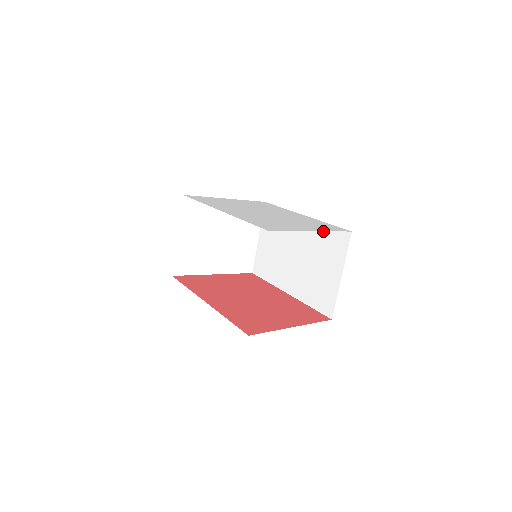
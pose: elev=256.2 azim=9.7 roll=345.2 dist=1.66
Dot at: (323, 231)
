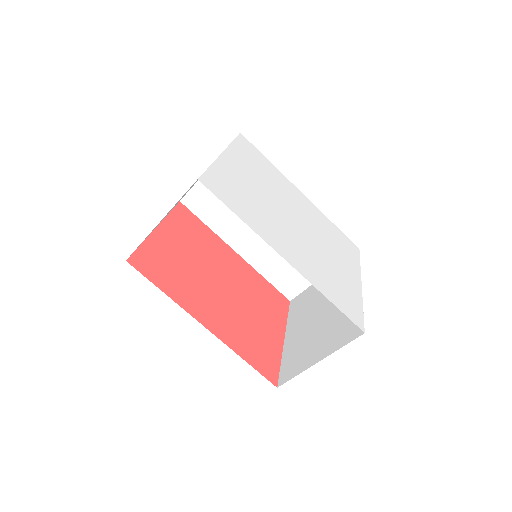
Dot at: occluded
